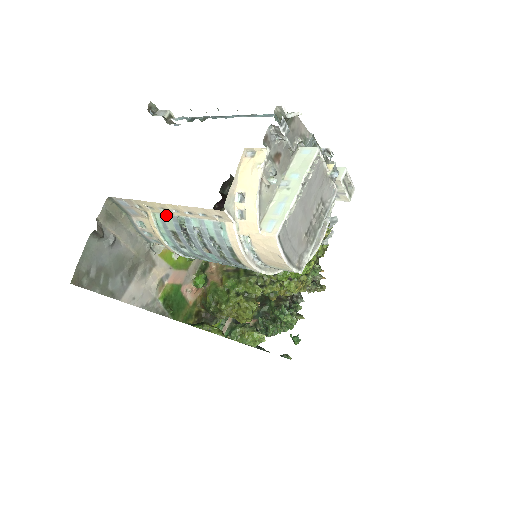
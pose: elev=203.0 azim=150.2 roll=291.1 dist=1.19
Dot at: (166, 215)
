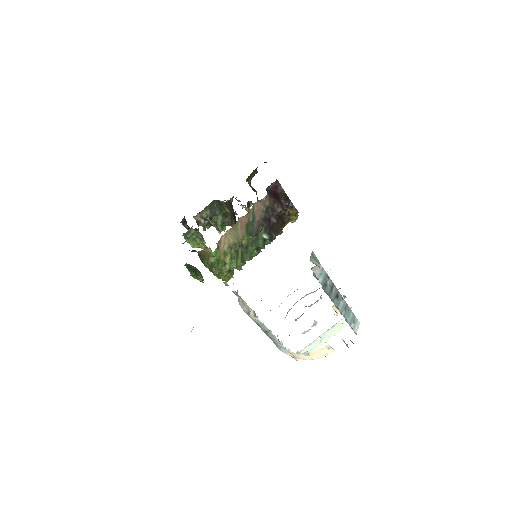
Dot at: (267, 328)
